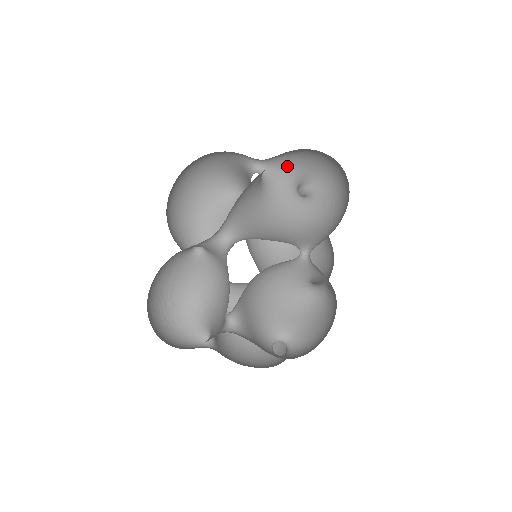
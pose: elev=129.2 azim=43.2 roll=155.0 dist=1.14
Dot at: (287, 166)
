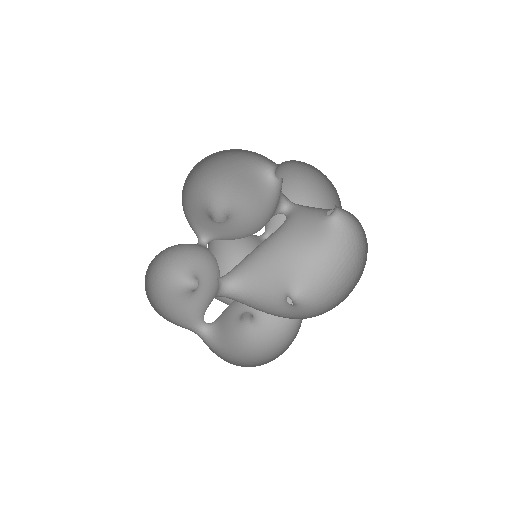
Dot at: occluded
